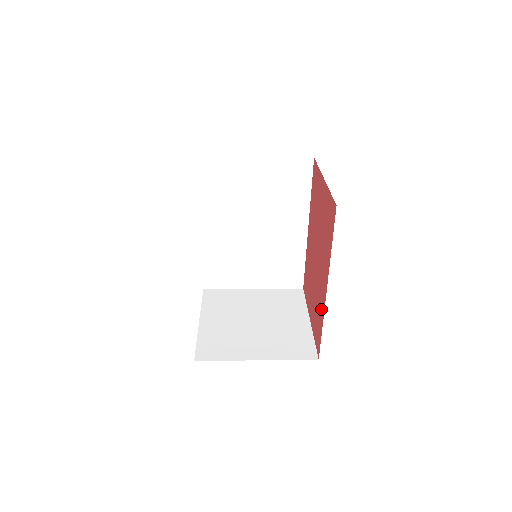
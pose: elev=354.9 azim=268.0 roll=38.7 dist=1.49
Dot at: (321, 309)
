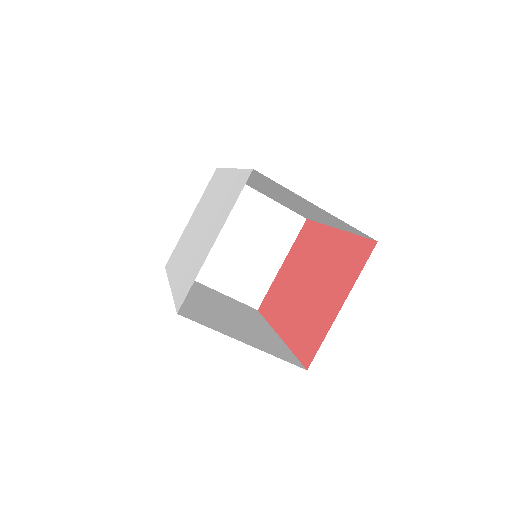
Dot at: (343, 244)
